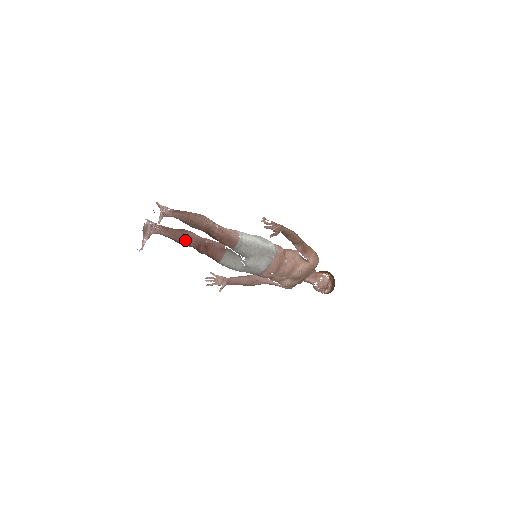
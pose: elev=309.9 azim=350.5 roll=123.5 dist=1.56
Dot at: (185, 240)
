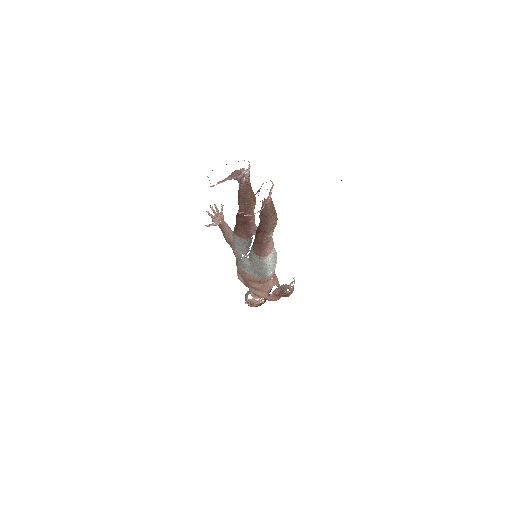
Dot at: (244, 204)
